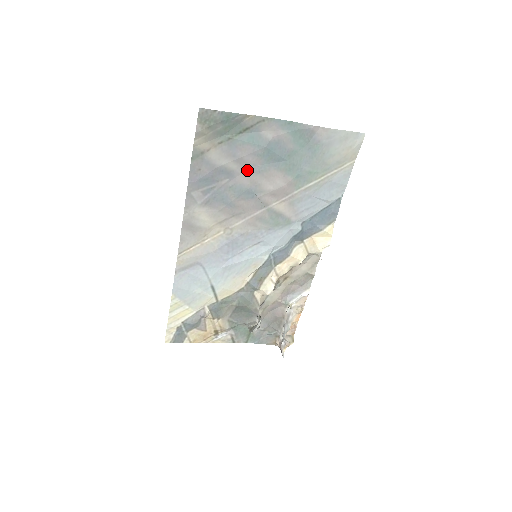
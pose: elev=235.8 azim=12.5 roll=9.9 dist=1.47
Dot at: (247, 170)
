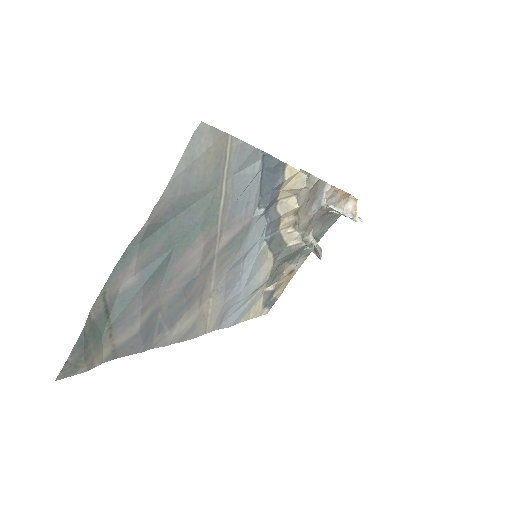
Dot at: (160, 295)
